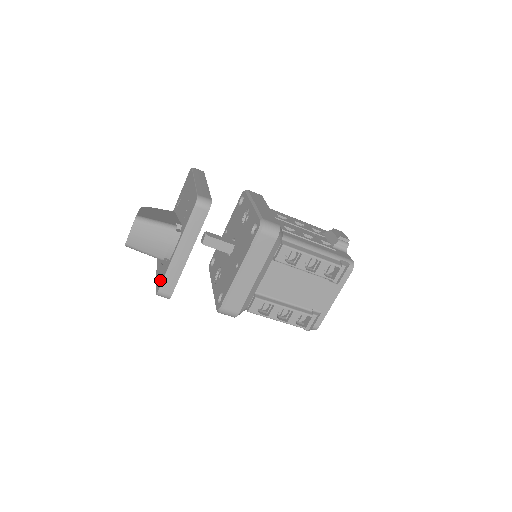
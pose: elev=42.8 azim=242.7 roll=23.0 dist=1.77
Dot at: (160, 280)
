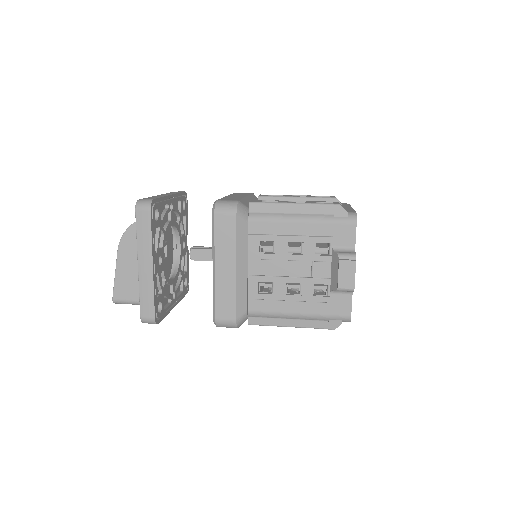
Dot at: occluded
